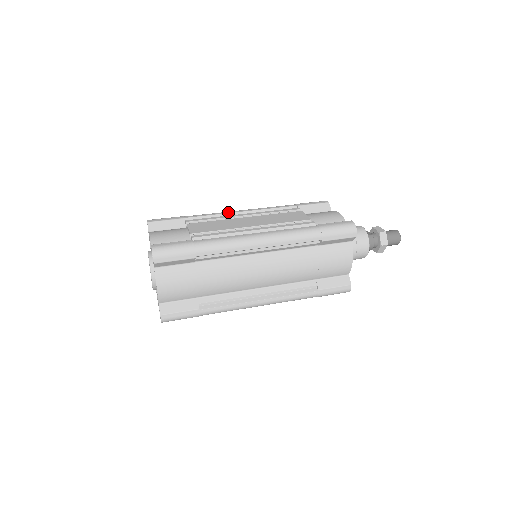
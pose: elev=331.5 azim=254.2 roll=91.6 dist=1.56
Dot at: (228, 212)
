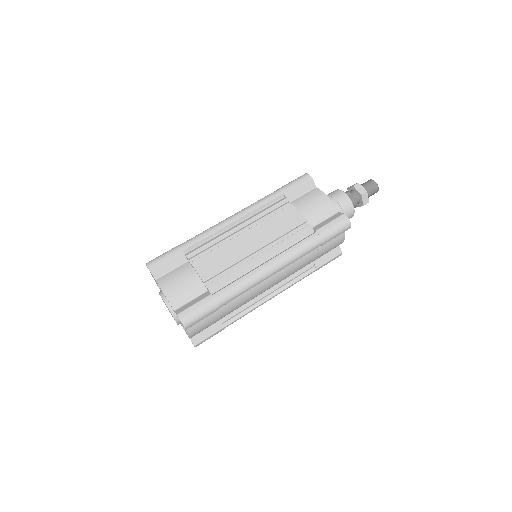
Dot at: (221, 227)
